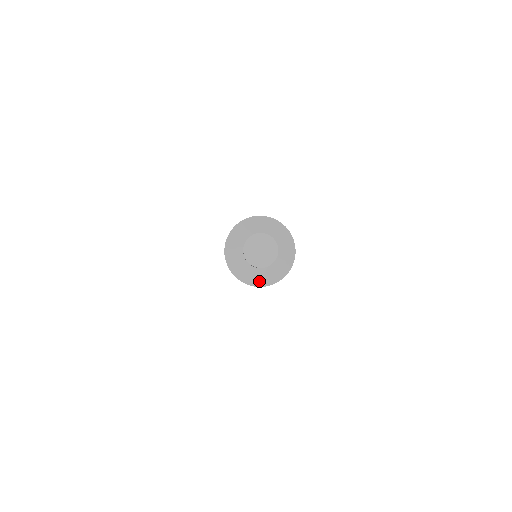
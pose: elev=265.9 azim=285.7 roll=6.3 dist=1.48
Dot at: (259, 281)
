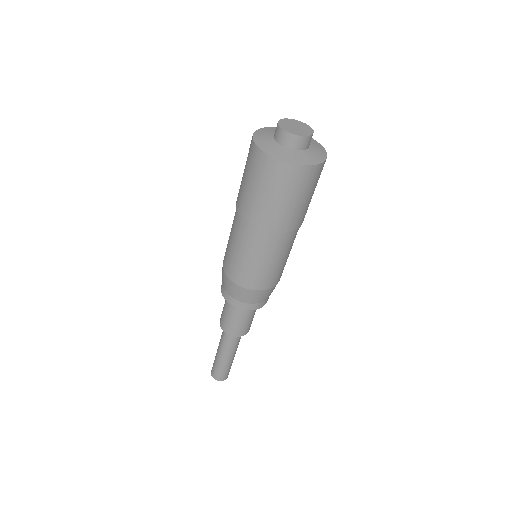
Dot at: (284, 157)
